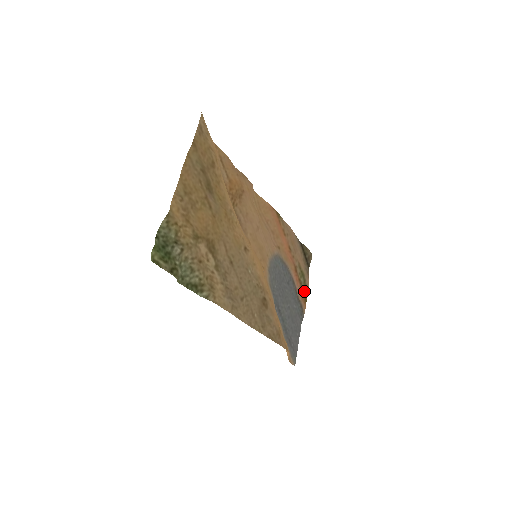
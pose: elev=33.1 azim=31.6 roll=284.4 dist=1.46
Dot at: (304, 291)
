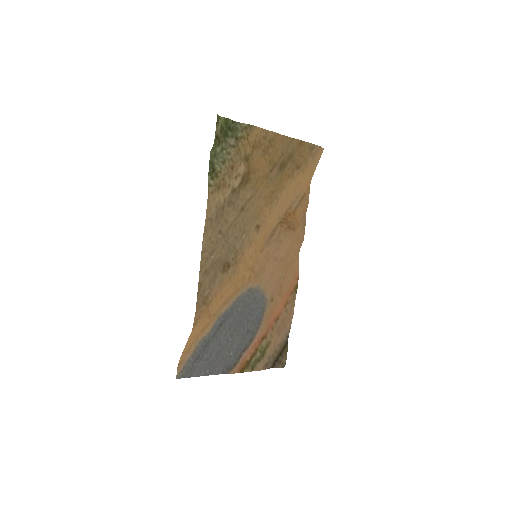
Dot at: (250, 364)
